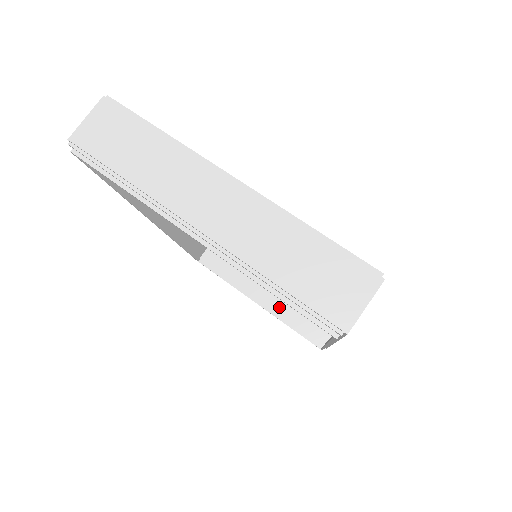
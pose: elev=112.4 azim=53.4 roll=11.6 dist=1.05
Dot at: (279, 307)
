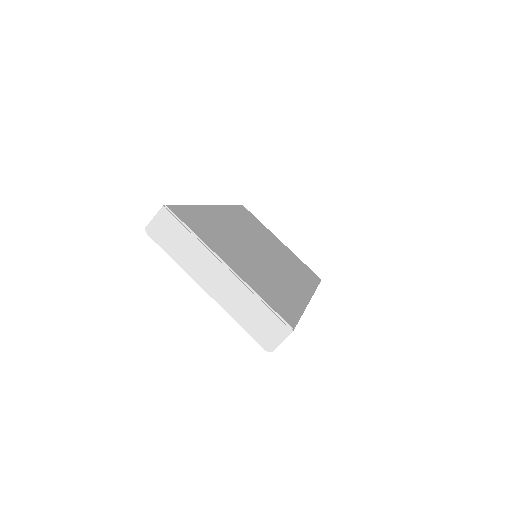
Dot at: occluded
